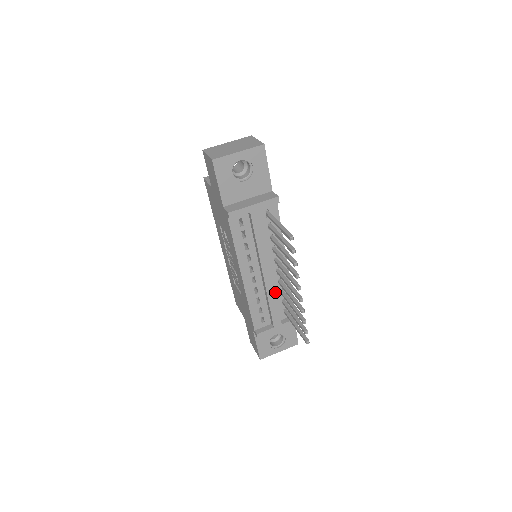
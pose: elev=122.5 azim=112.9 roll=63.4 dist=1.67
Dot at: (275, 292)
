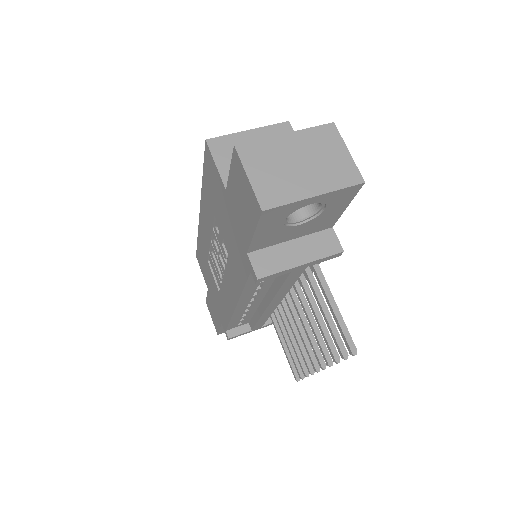
Dot at: occluded
